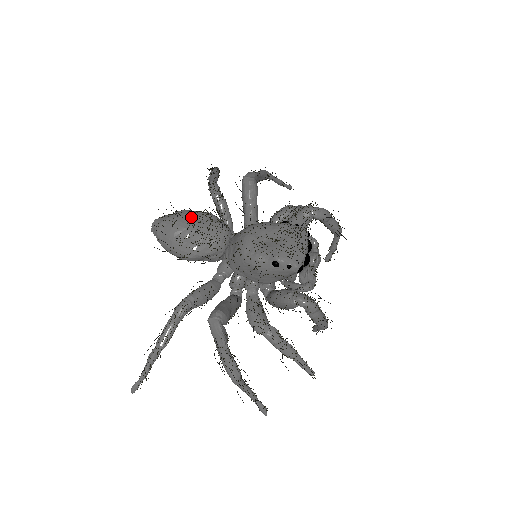
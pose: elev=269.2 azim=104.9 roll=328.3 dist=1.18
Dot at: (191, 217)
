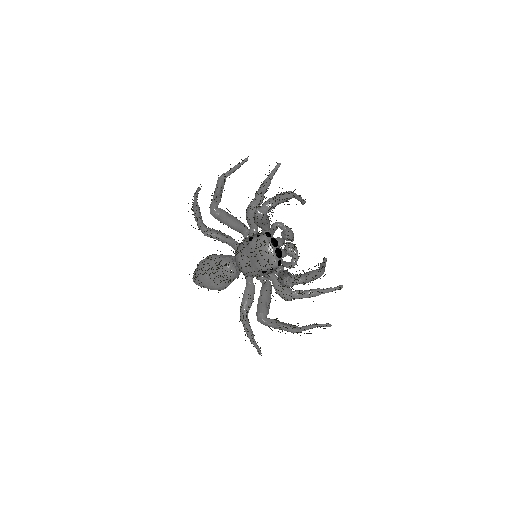
Dot at: (205, 269)
